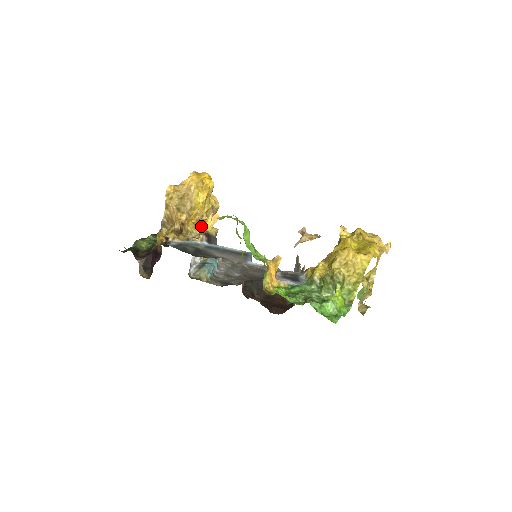
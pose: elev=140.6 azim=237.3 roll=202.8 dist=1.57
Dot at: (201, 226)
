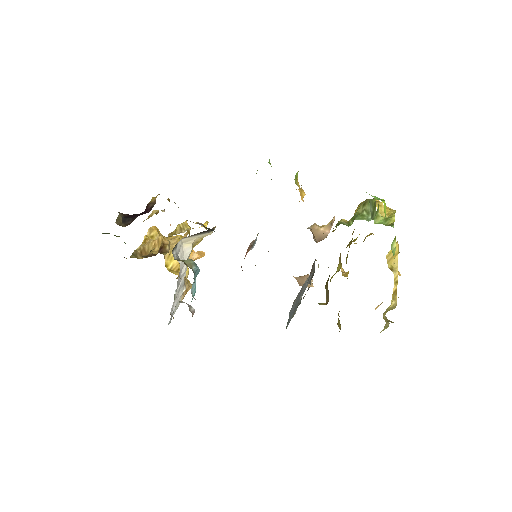
Dot at: occluded
